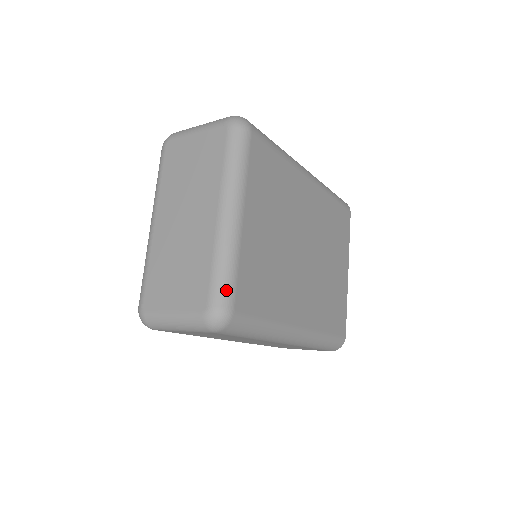
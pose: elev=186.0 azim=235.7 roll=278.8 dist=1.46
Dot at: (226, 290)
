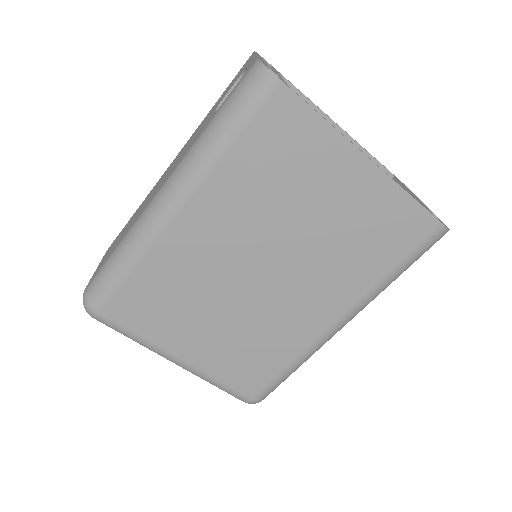
Dot at: (233, 395)
